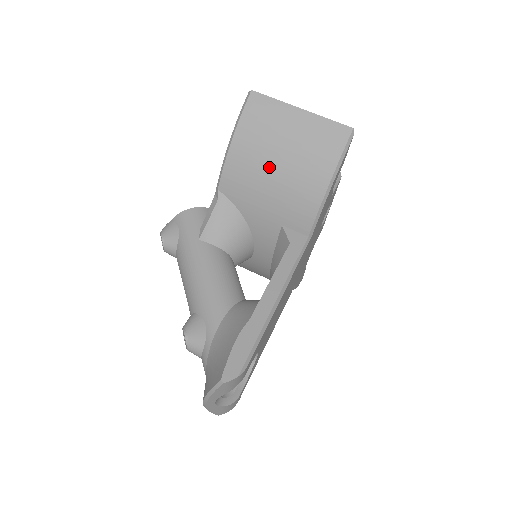
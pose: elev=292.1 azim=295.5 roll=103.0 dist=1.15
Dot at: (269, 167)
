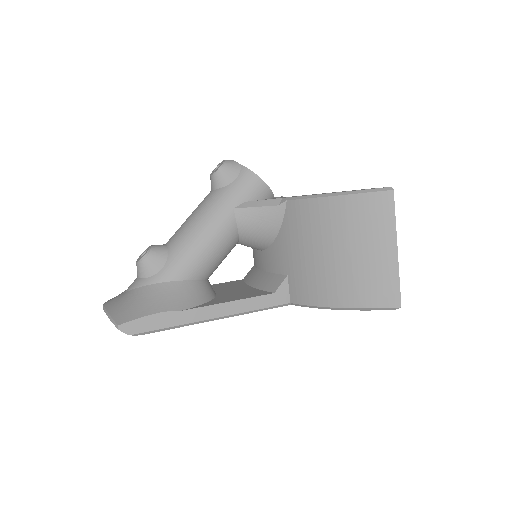
Dot at: (328, 245)
